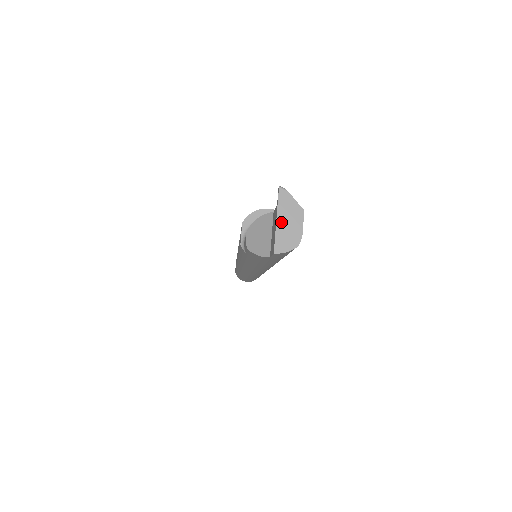
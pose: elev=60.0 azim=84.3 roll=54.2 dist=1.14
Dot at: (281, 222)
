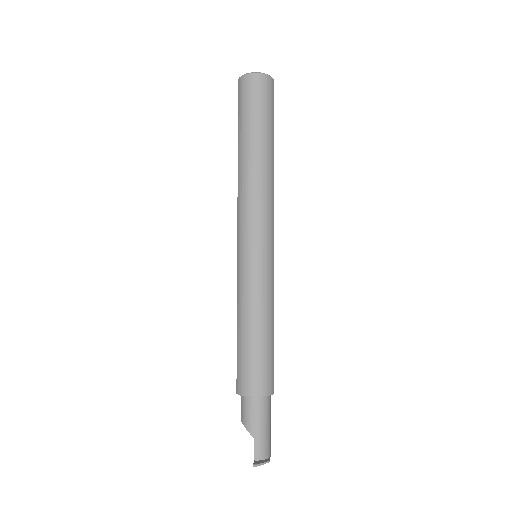
Dot at: occluded
